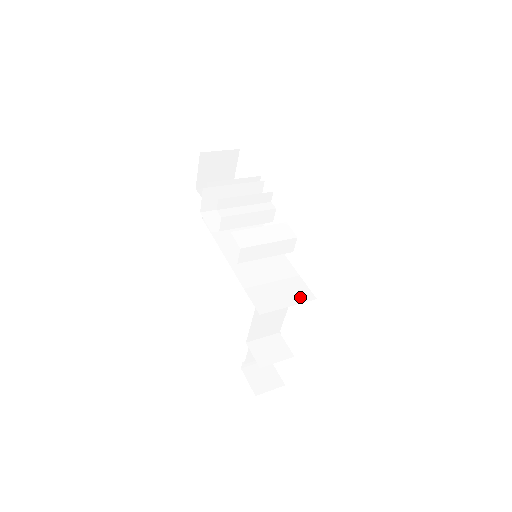
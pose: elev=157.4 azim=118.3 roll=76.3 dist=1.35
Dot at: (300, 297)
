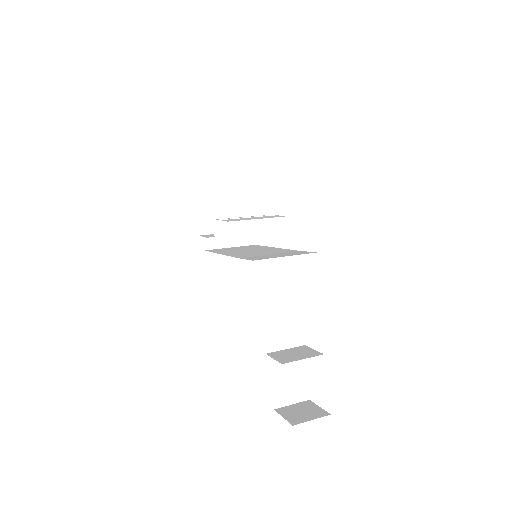
Dot at: (298, 254)
